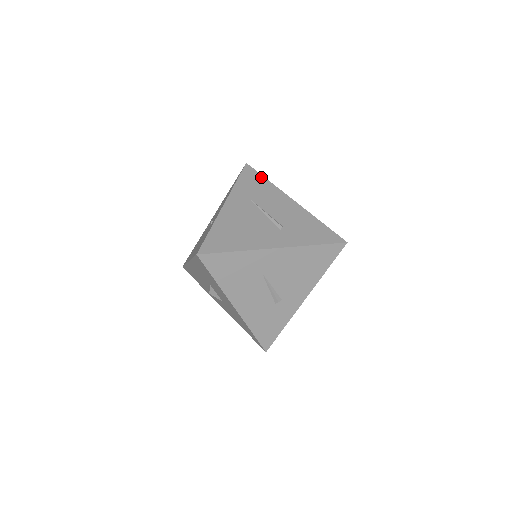
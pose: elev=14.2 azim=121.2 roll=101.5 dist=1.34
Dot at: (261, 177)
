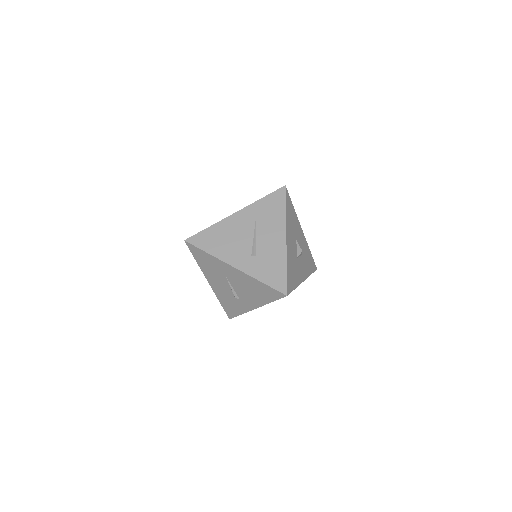
Dot at: (283, 204)
